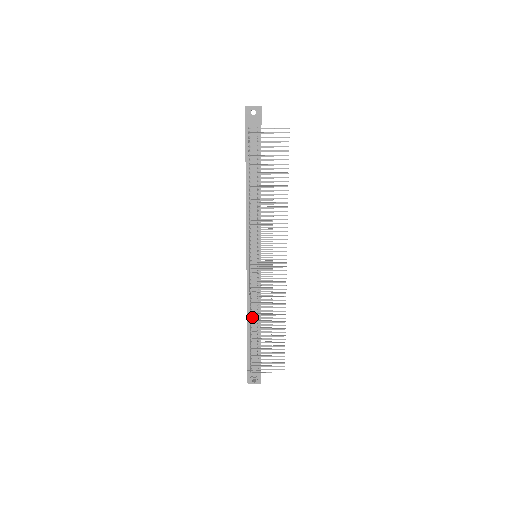
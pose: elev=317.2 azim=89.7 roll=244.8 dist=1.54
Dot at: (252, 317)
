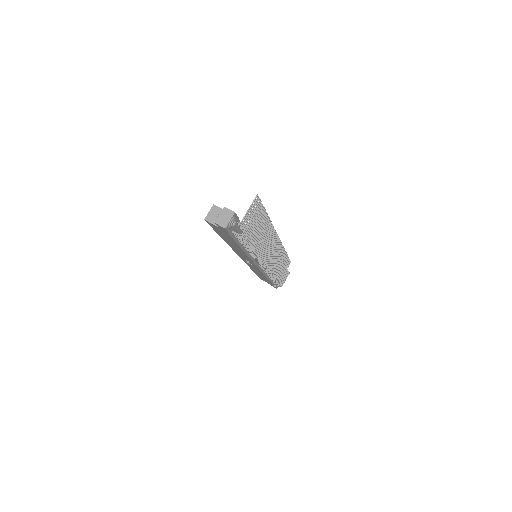
Dot at: (275, 277)
